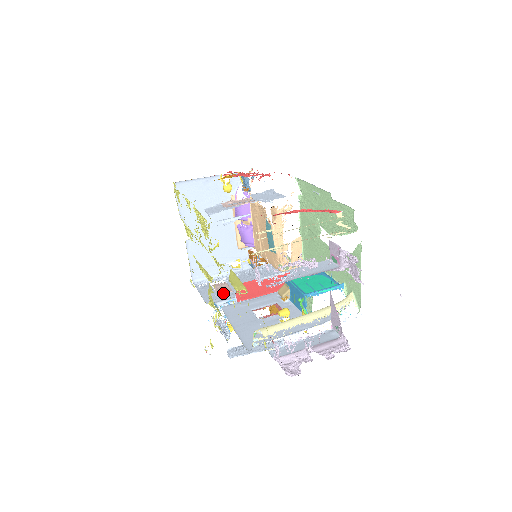
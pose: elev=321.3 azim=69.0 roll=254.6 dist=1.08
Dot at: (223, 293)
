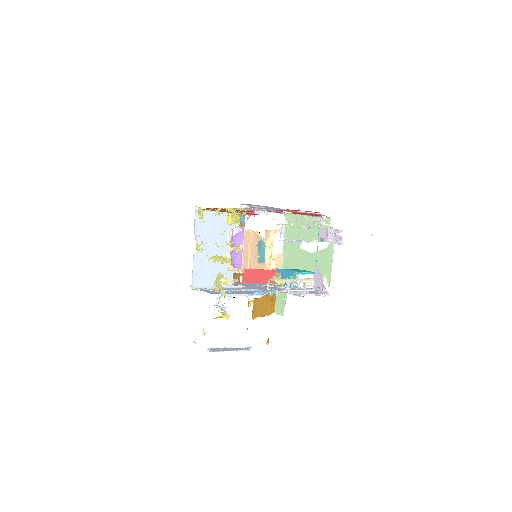
Dot at: (220, 291)
